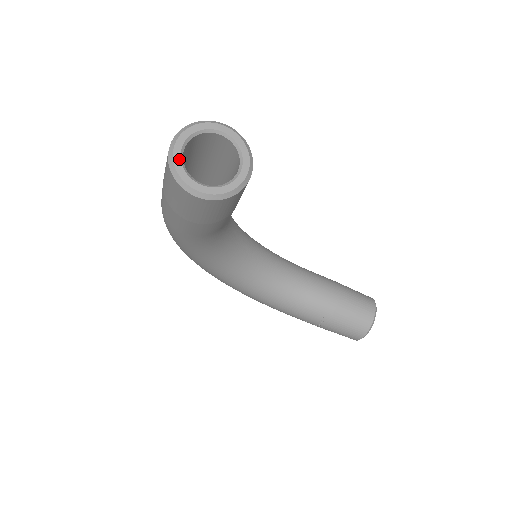
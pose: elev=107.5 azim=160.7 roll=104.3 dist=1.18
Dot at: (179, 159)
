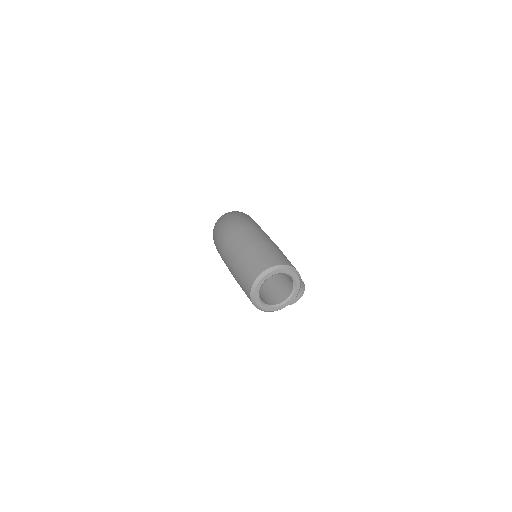
Dot at: (260, 287)
